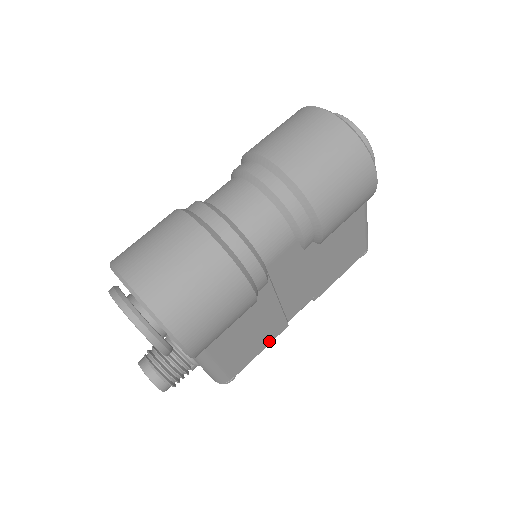
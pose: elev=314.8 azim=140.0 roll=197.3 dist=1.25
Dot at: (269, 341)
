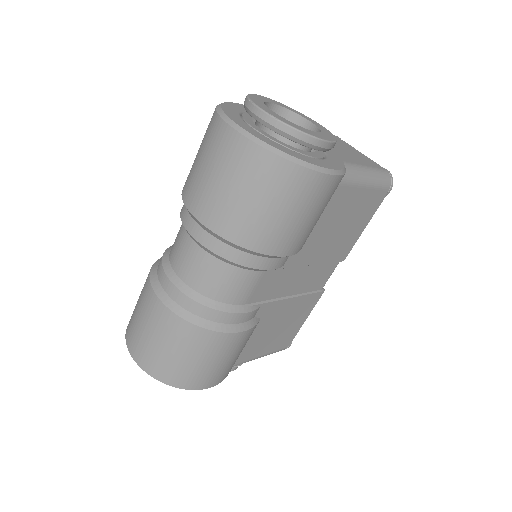
Dot at: (309, 311)
